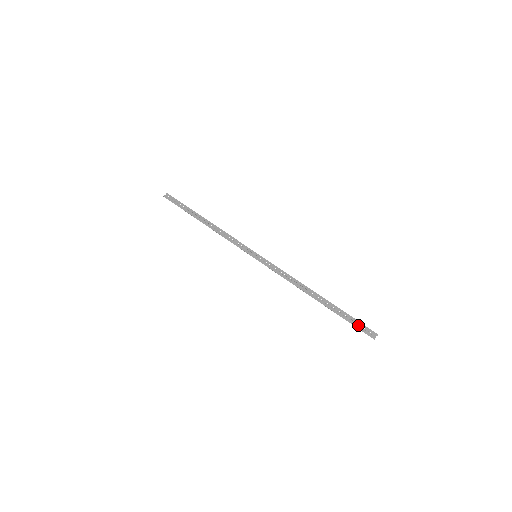
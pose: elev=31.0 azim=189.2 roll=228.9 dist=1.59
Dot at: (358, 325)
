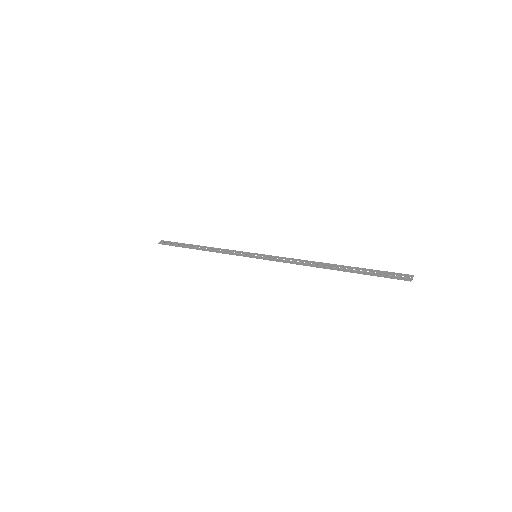
Dot at: (386, 275)
